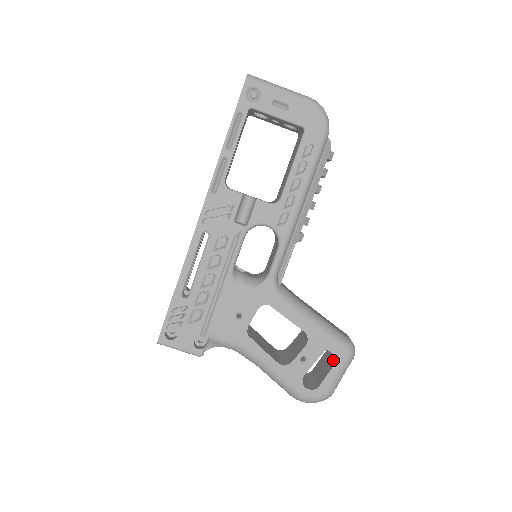
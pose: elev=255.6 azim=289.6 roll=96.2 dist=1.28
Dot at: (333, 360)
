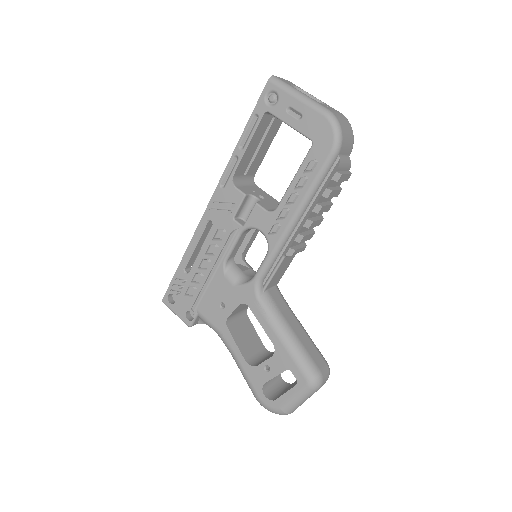
Dot at: occluded
